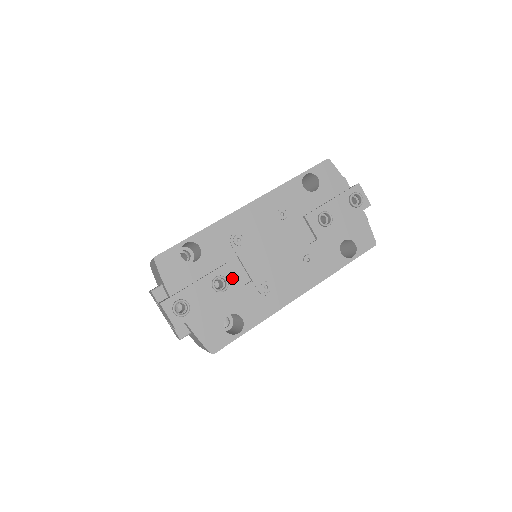
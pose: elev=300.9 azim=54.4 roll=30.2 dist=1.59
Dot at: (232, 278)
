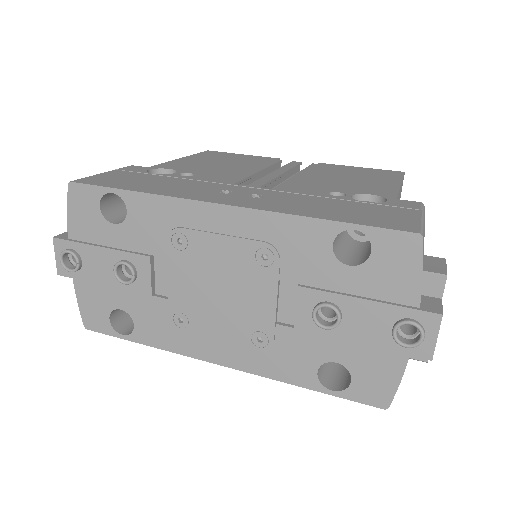
Dot at: (144, 277)
